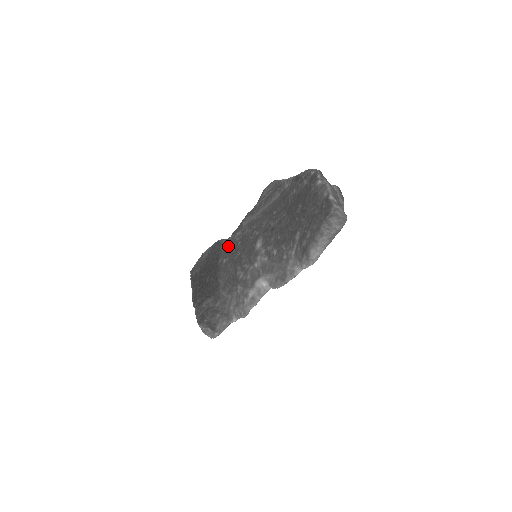
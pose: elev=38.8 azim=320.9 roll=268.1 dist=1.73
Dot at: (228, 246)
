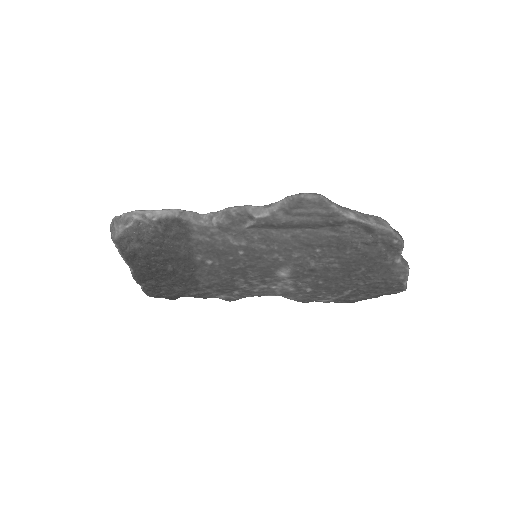
Dot at: (214, 246)
